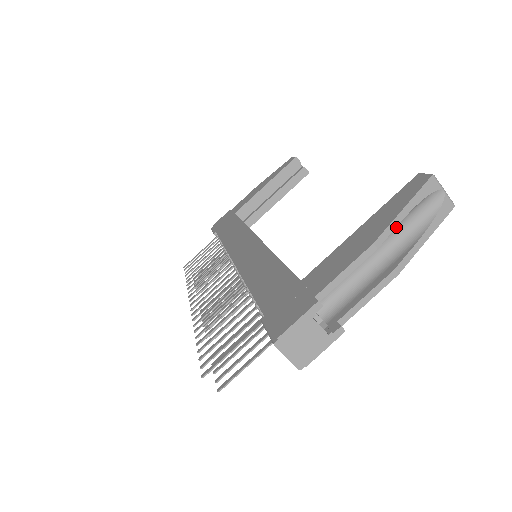
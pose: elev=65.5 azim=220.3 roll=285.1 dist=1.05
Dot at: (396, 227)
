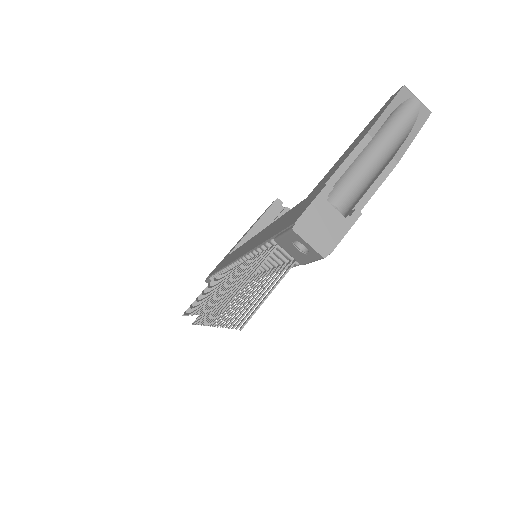
Dot at: (384, 131)
